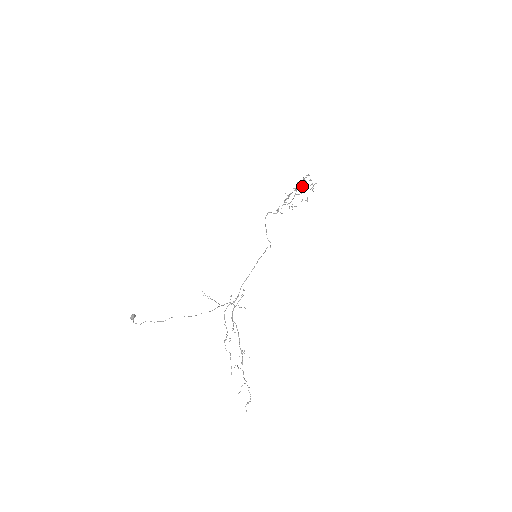
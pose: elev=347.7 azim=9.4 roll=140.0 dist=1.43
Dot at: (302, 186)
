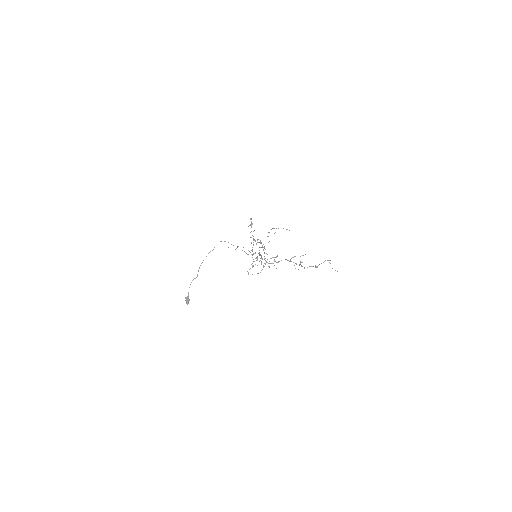
Dot at: (254, 230)
